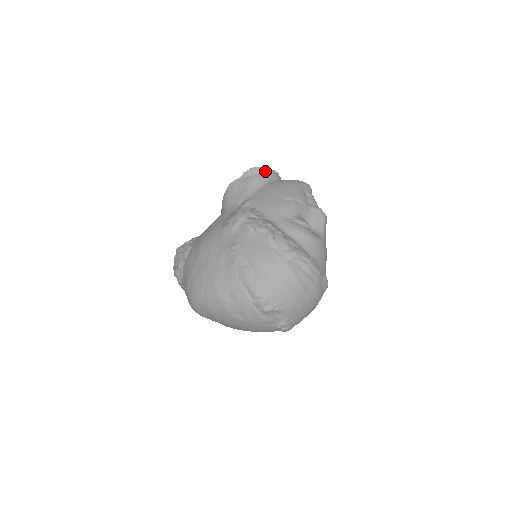
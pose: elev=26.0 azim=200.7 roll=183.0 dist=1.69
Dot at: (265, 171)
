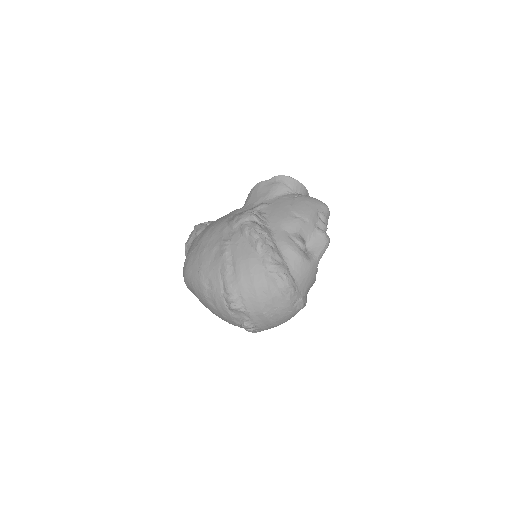
Dot at: (292, 182)
